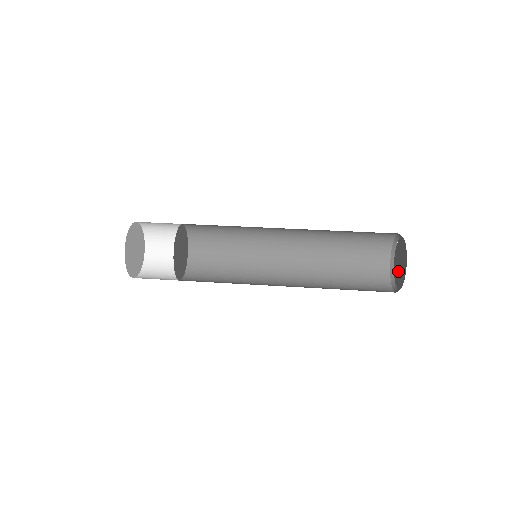
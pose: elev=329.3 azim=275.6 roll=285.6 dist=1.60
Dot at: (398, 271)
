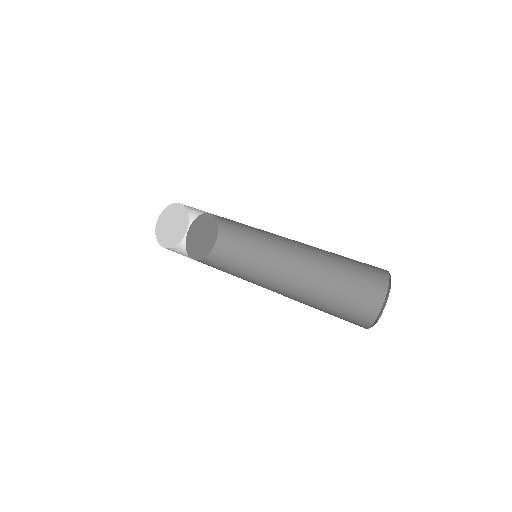
Dot at: occluded
